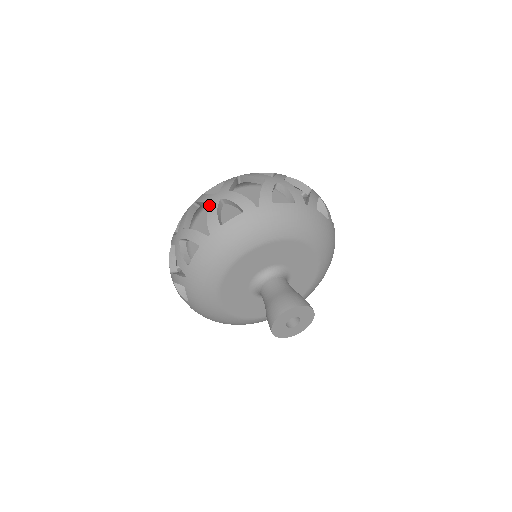
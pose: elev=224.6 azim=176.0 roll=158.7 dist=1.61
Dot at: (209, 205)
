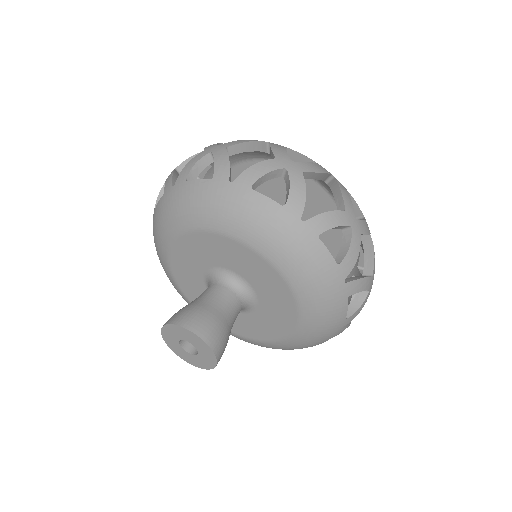
Dot at: (199, 153)
